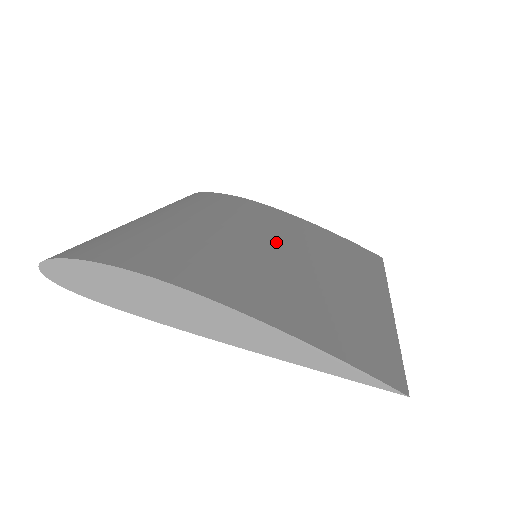
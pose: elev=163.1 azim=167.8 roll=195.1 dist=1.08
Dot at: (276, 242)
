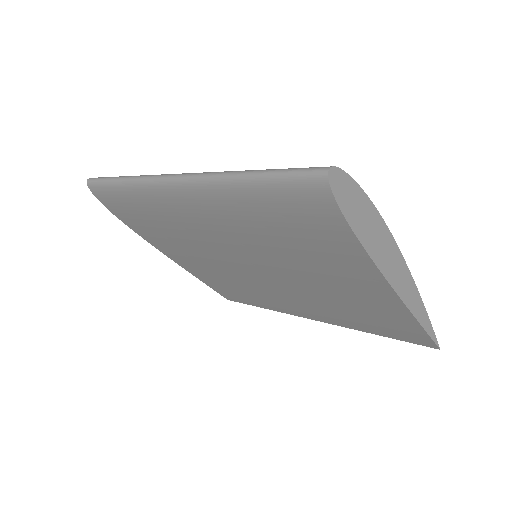
Dot at: occluded
